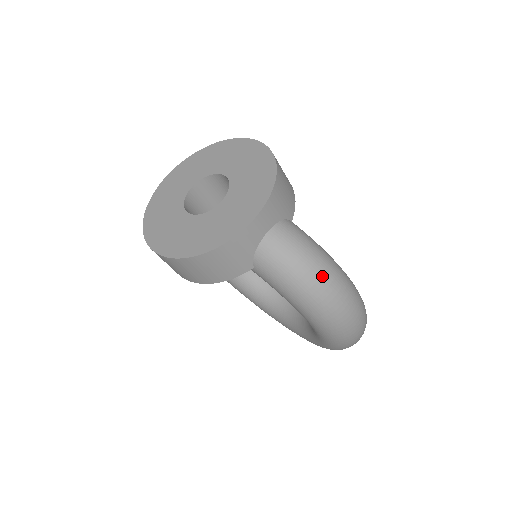
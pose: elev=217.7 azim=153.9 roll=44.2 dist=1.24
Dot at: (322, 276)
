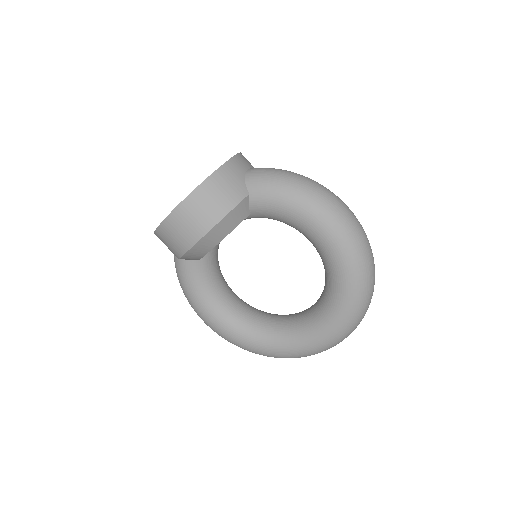
Dot at: (300, 176)
